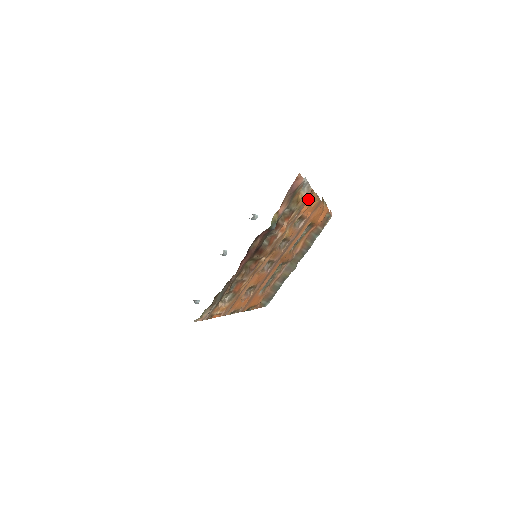
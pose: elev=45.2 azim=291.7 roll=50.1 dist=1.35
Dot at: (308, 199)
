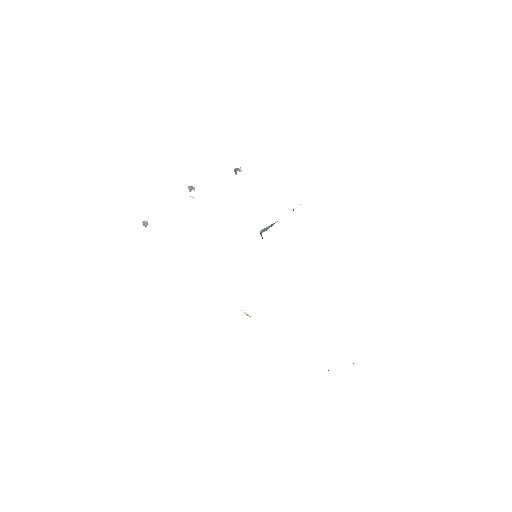
Dot at: occluded
